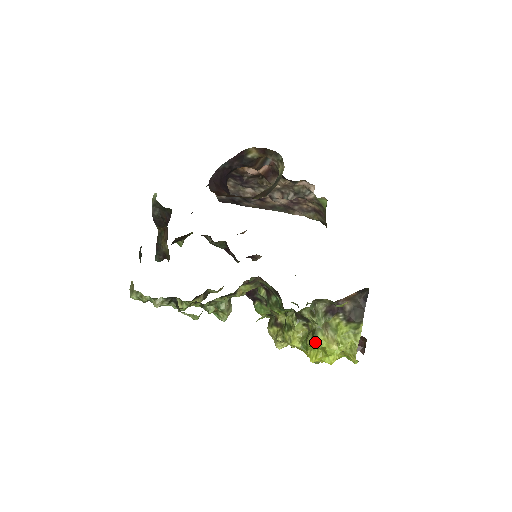
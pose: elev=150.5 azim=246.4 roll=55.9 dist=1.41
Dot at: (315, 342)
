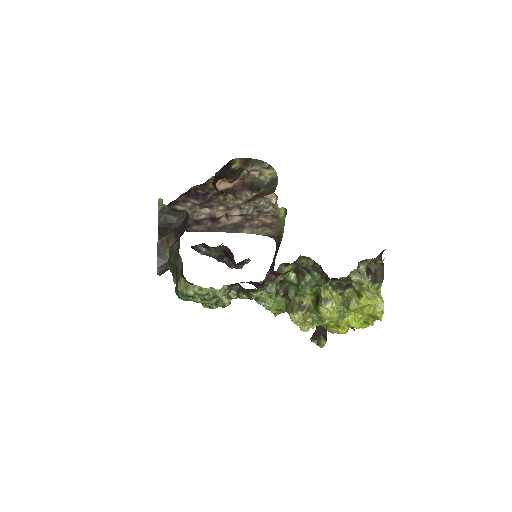
Dot at: (362, 301)
